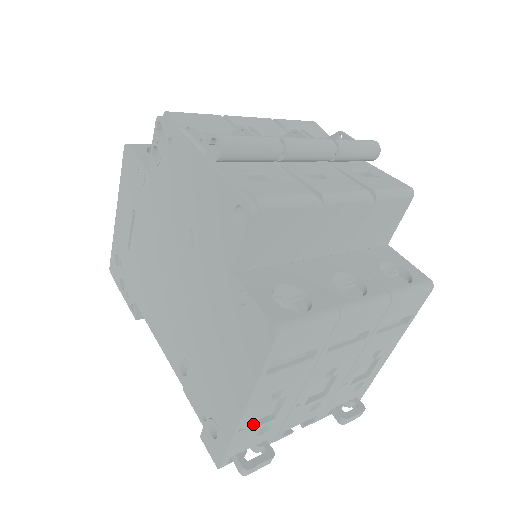
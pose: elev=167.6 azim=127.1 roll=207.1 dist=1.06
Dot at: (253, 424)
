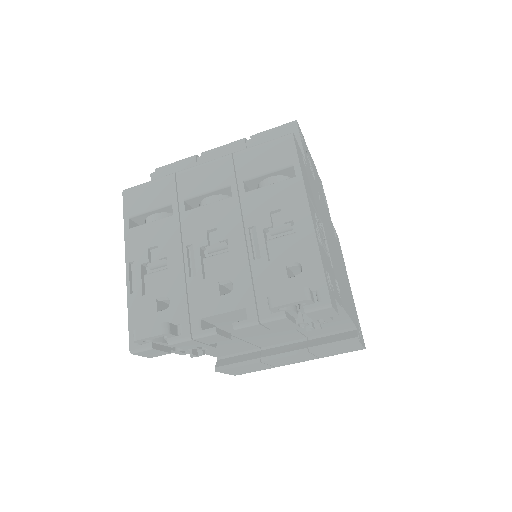
Dot at: (150, 295)
